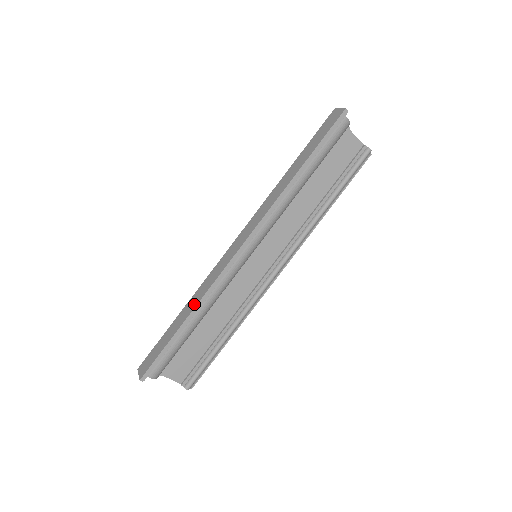
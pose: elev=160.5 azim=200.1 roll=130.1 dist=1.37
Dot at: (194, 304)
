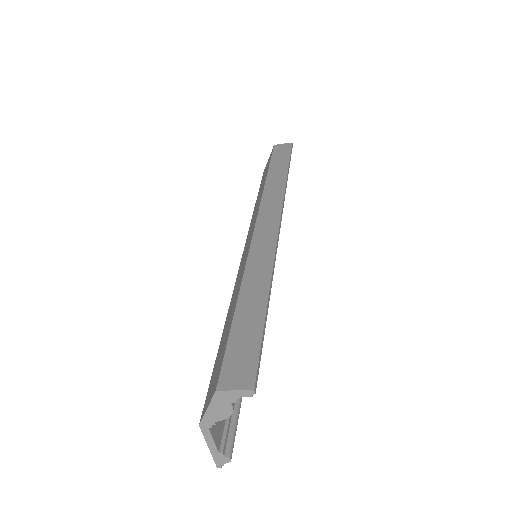
Dot at: (264, 277)
